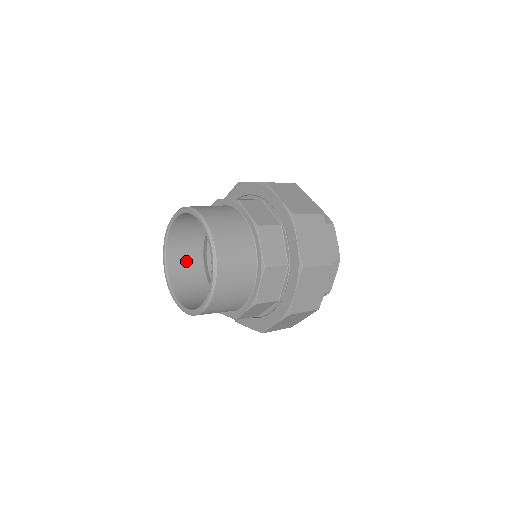
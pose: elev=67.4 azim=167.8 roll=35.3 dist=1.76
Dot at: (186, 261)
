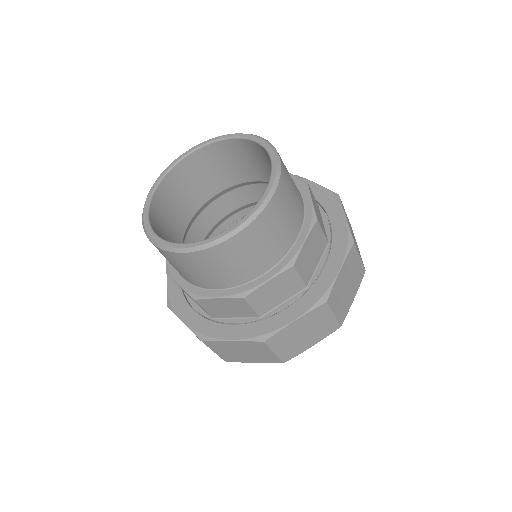
Dot at: (168, 224)
